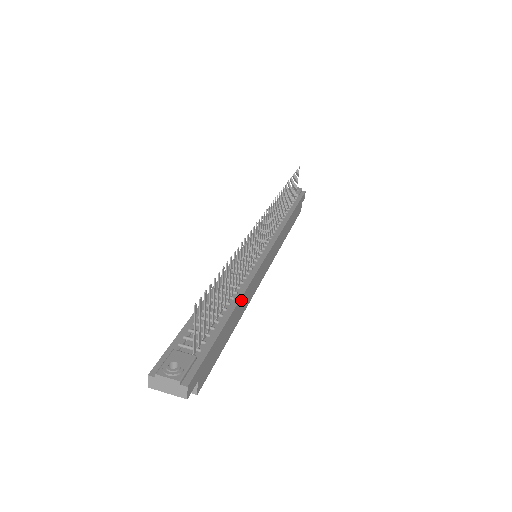
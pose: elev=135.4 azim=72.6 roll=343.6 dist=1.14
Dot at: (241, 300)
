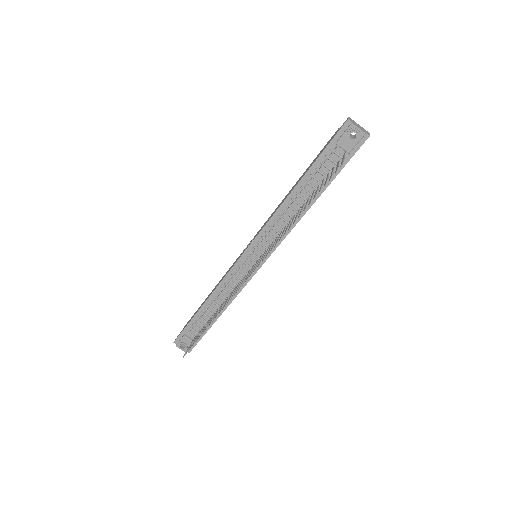
Dot at: occluded
